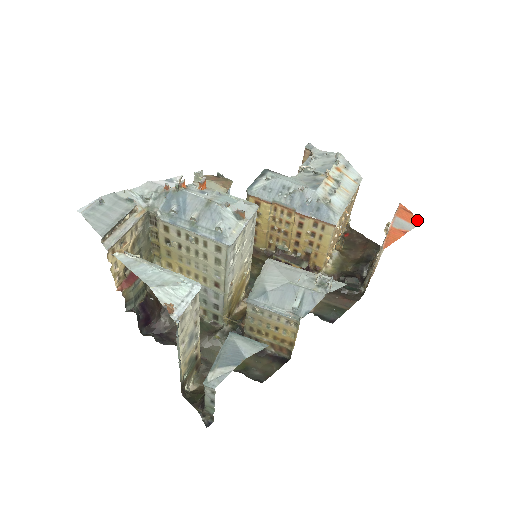
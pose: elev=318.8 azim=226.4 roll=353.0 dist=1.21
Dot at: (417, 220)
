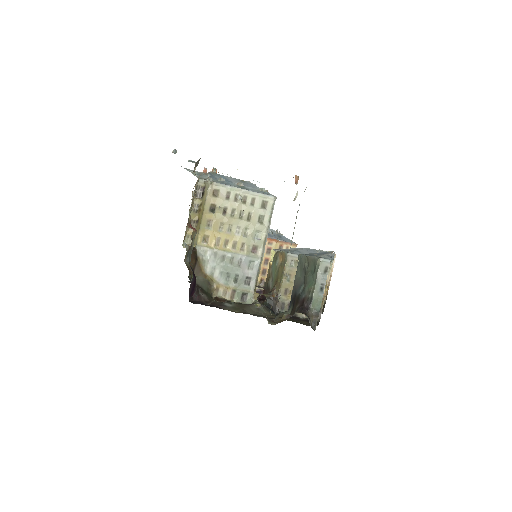
Dot at: occluded
